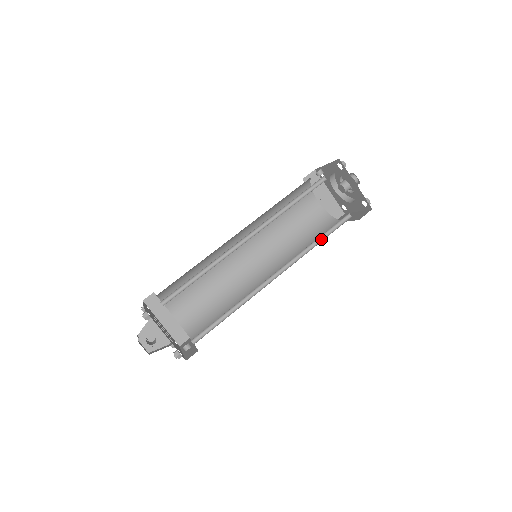
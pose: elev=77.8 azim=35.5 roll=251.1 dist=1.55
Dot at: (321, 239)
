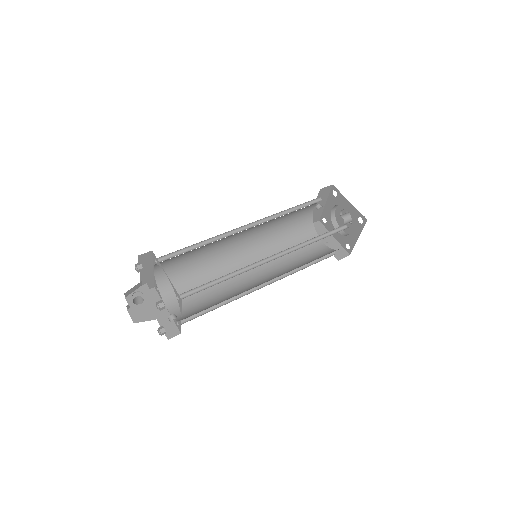
Dot at: (318, 240)
